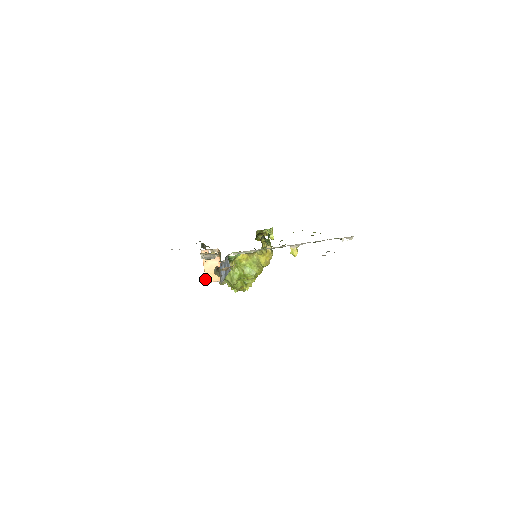
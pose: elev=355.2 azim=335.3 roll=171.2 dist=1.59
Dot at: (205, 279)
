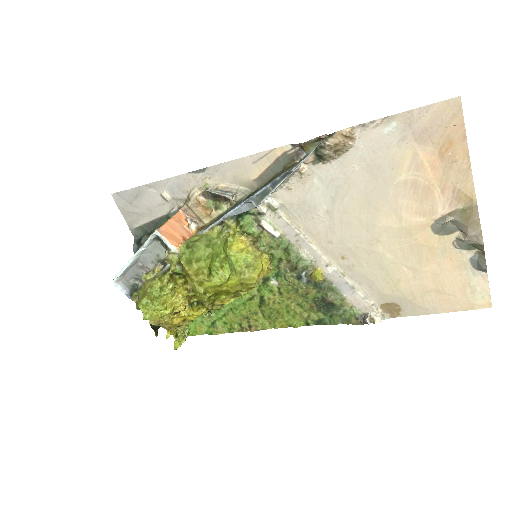
Dot at: (156, 229)
